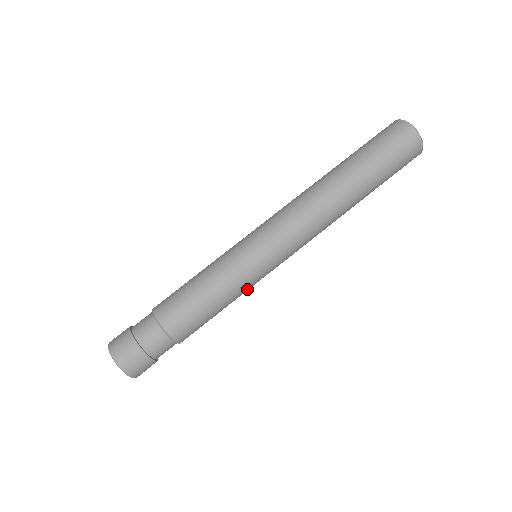
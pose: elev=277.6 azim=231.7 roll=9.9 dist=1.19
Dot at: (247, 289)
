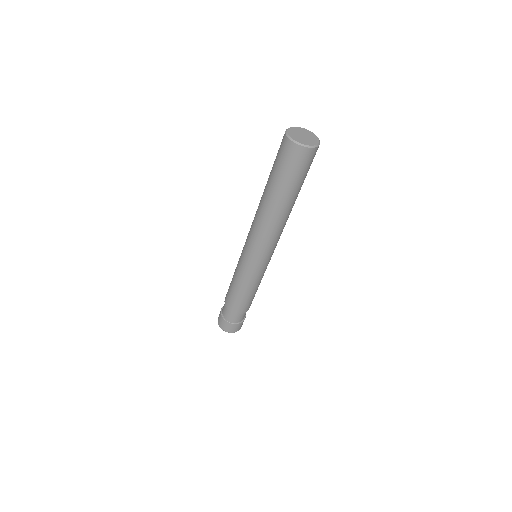
Dot at: occluded
